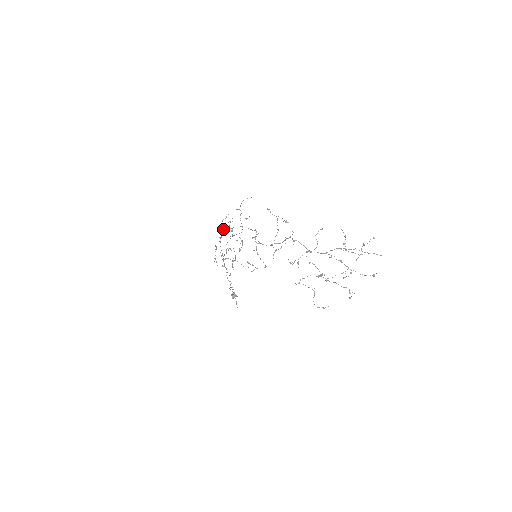
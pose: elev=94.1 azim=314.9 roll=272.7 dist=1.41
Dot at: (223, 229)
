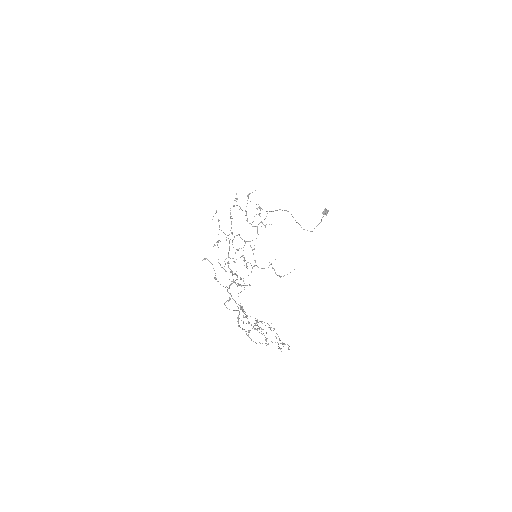
Dot at: occluded
